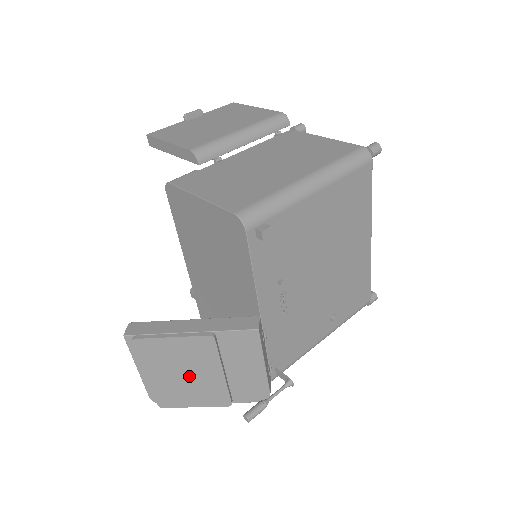
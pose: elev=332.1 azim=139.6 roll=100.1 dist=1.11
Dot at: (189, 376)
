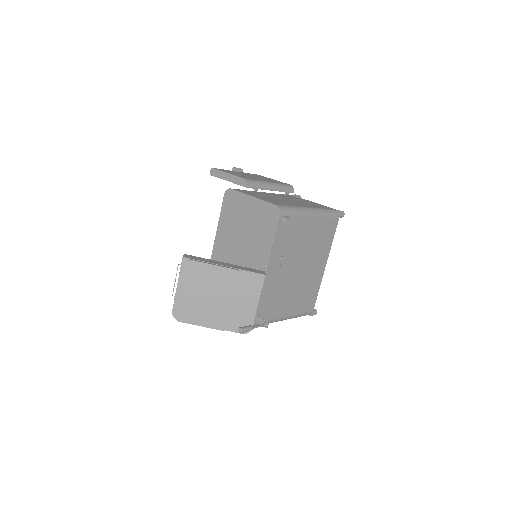
Dot at: (209, 298)
